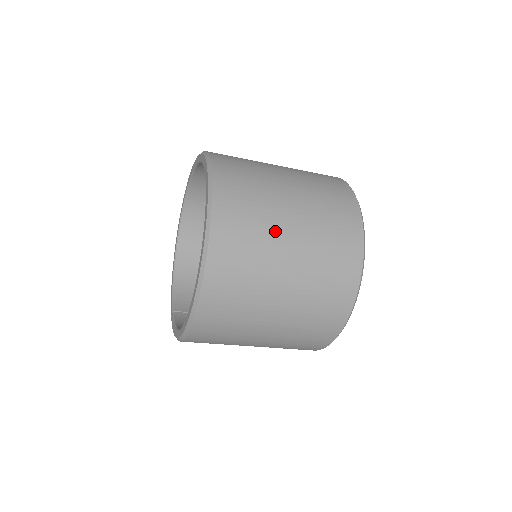
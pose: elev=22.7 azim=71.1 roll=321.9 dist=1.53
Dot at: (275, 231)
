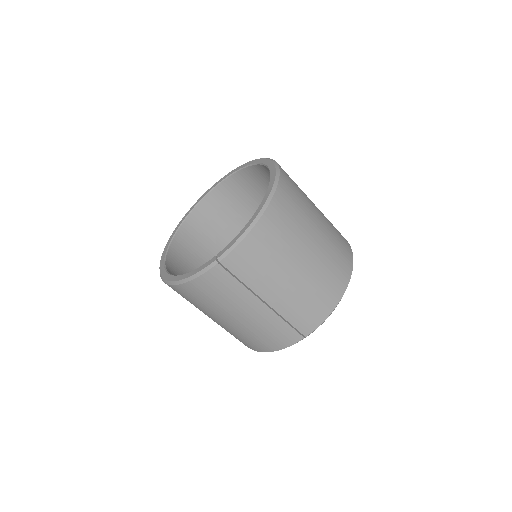
Dot at: occluded
